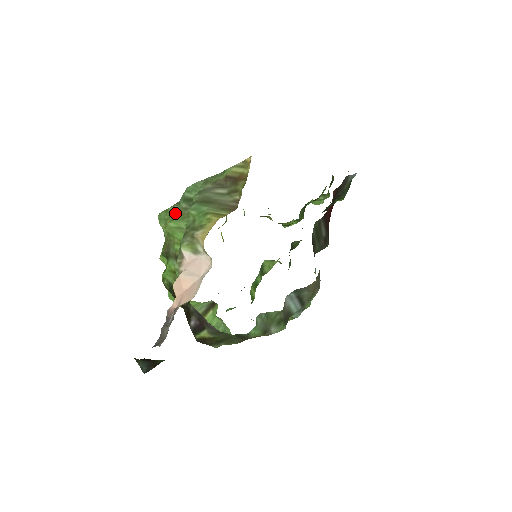
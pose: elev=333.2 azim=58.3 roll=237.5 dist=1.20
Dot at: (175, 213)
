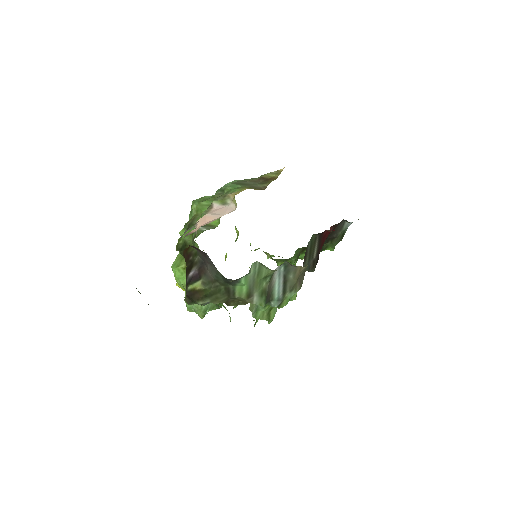
Dot at: (209, 198)
